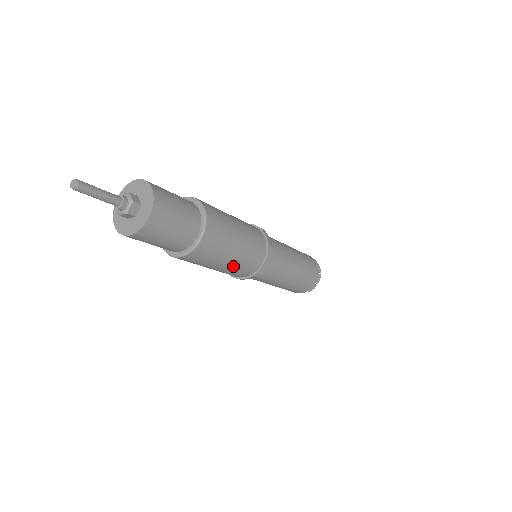
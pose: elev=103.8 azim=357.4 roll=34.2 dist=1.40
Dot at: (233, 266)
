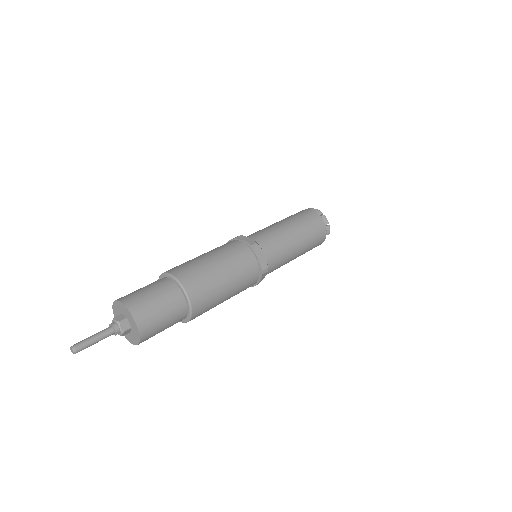
Dot at: (236, 286)
